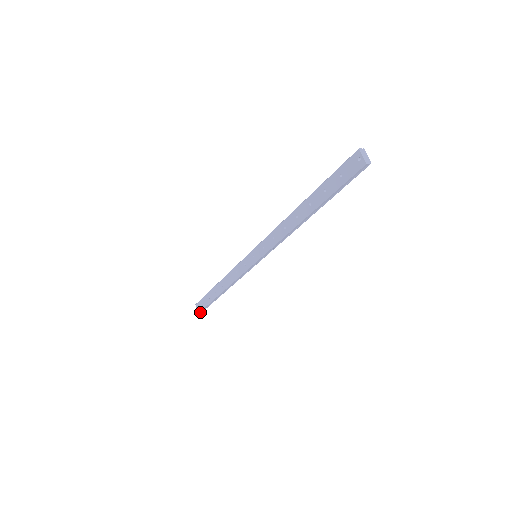
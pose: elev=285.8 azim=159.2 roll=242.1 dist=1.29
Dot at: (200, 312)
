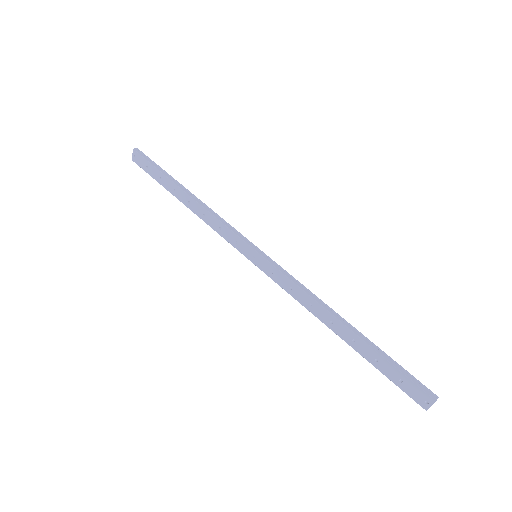
Dot at: (134, 160)
